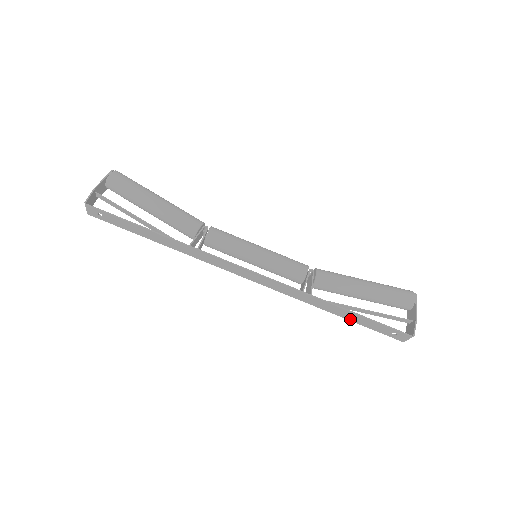
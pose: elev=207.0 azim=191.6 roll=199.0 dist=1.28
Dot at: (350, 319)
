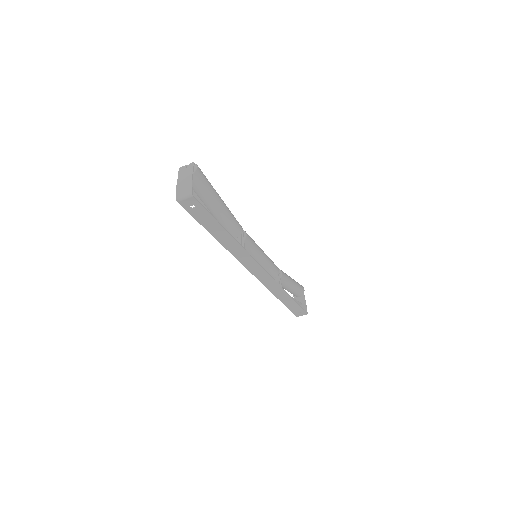
Dot at: (285, 303)
